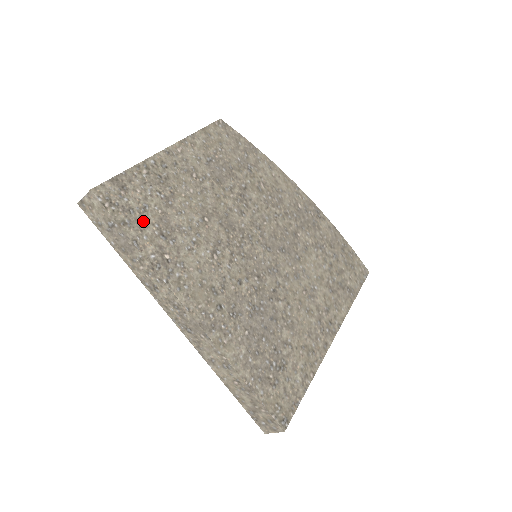
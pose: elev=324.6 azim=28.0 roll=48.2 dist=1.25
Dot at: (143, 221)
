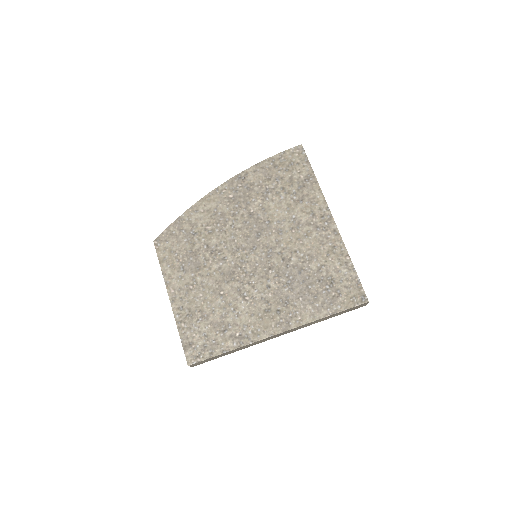
Dot at: (213, 341)
